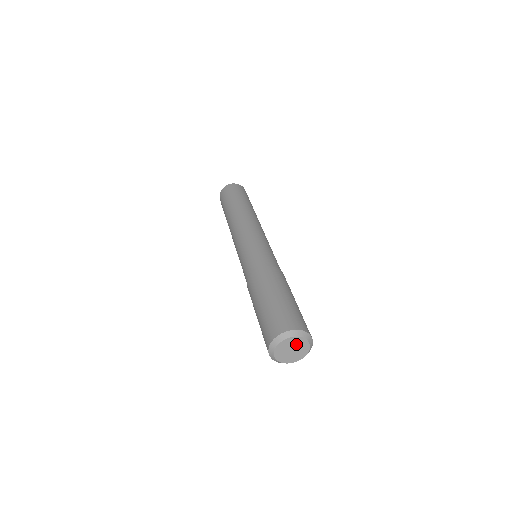
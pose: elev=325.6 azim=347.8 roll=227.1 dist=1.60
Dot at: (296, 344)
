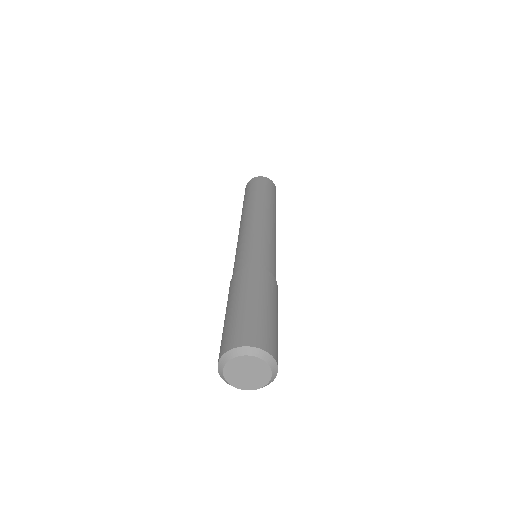
Dot at: (252, 366)
